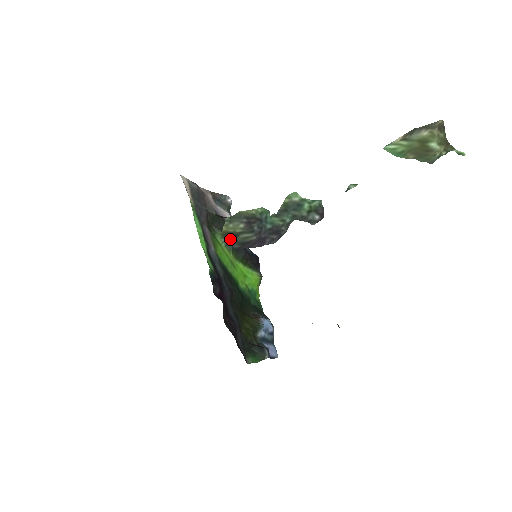
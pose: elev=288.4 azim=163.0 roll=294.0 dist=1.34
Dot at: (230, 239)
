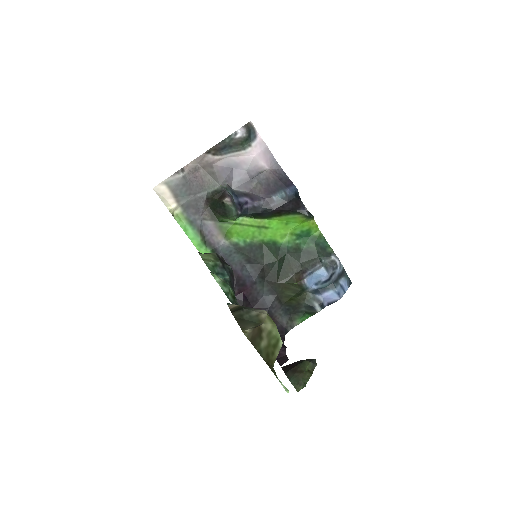
Dot at: occluded
